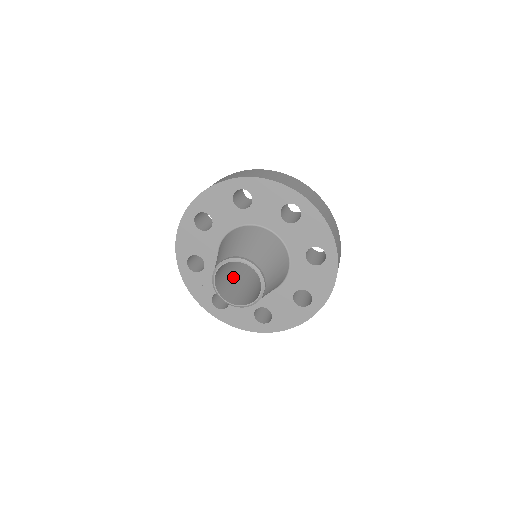
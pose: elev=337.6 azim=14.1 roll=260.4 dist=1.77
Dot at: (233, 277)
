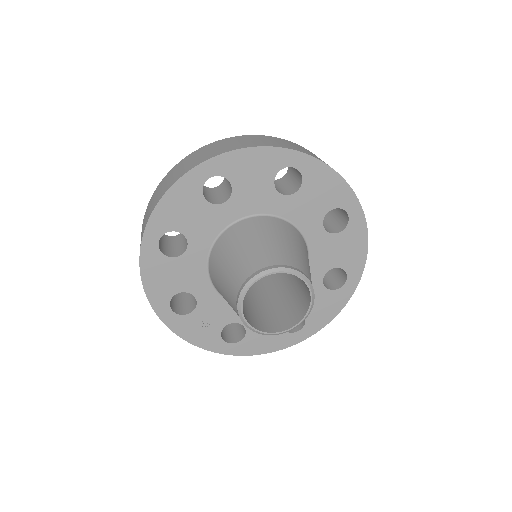
Dot at: (246, 297)
